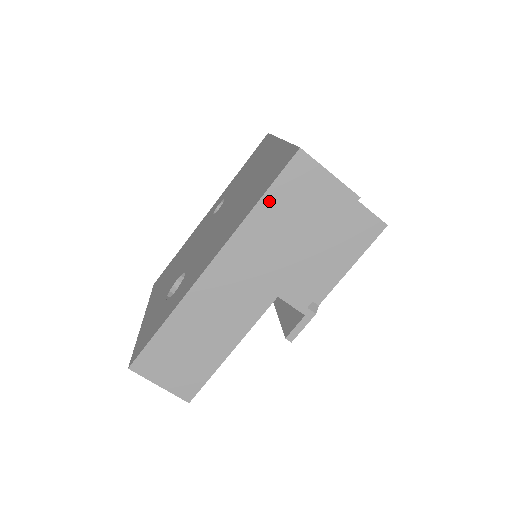
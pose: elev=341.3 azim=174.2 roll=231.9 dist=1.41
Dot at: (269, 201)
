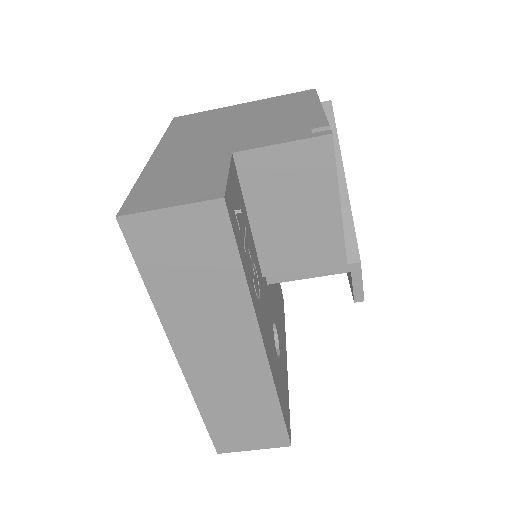
Dot at: (153, 279)
